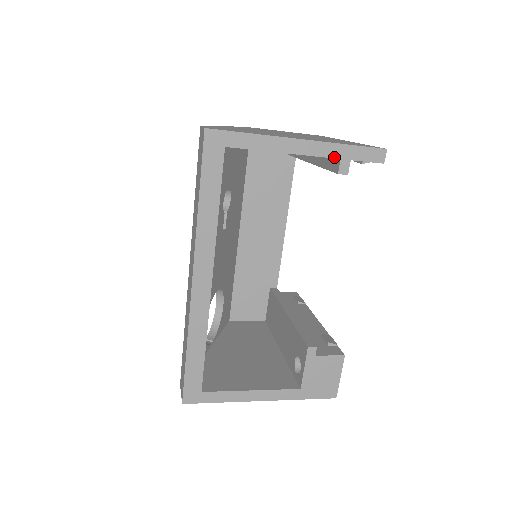
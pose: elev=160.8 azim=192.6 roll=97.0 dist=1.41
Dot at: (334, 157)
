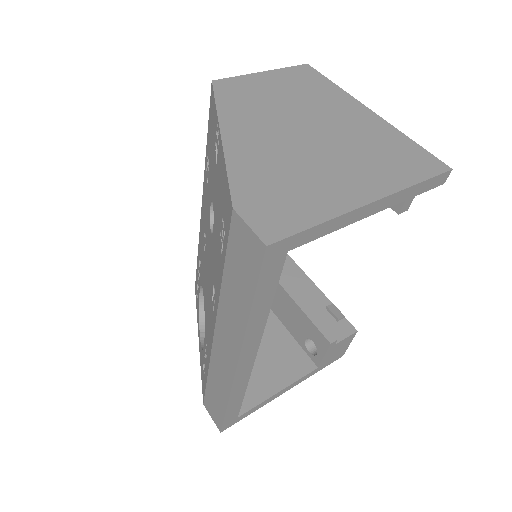
Dot at: (400, 202)
